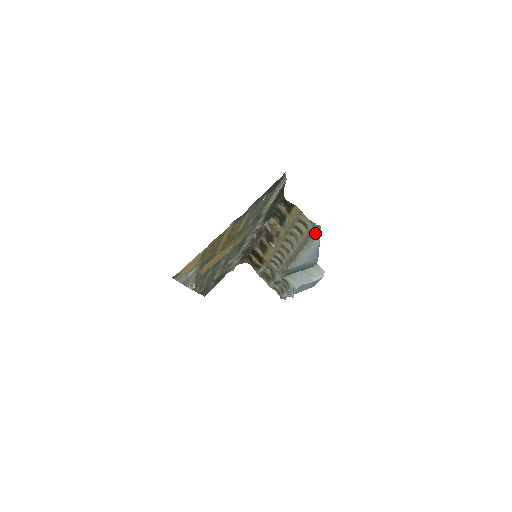
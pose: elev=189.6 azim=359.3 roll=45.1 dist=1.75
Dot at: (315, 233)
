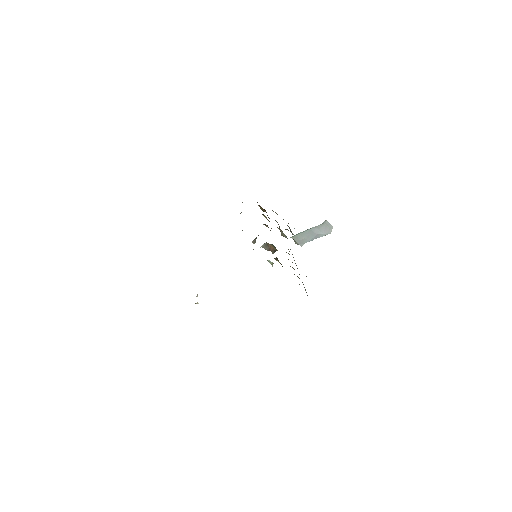
Dot at: occluded
